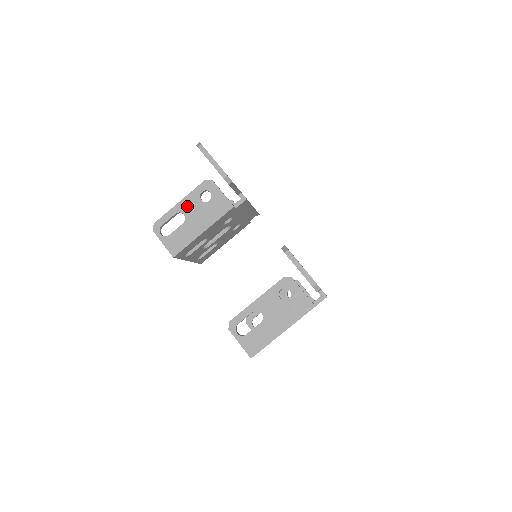
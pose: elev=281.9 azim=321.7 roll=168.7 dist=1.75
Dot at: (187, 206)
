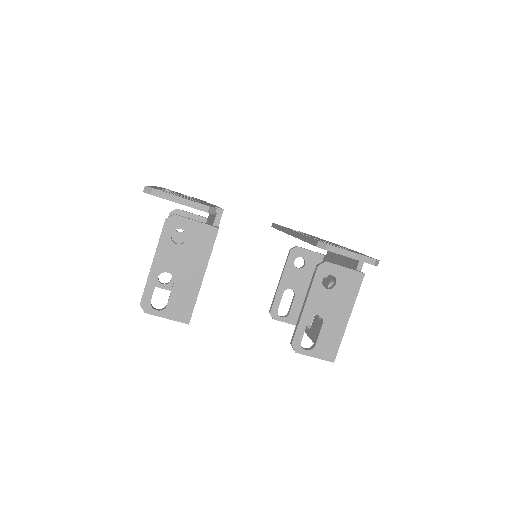
Dot at: (165, 261)
